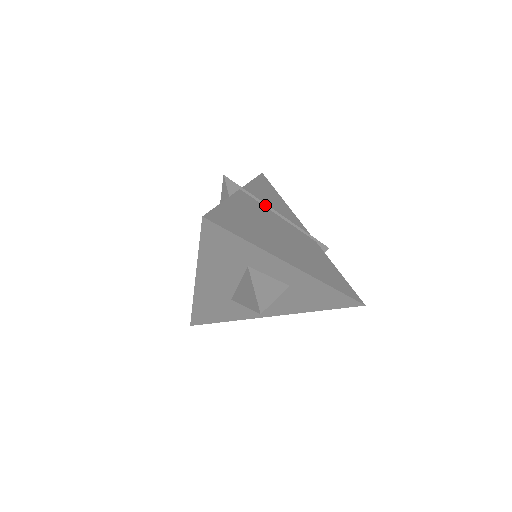
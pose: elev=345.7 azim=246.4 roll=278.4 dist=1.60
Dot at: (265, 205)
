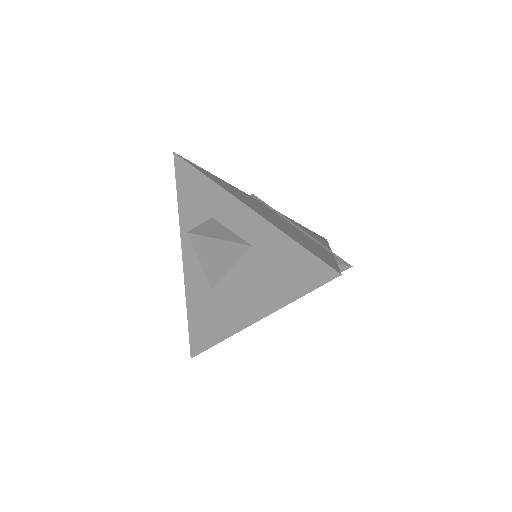
Dot at: (283, 217)
